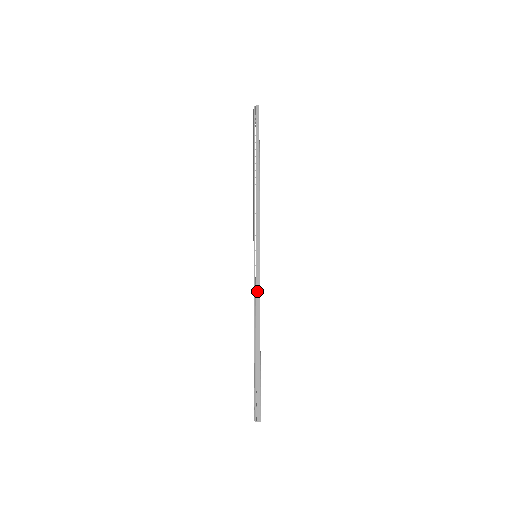
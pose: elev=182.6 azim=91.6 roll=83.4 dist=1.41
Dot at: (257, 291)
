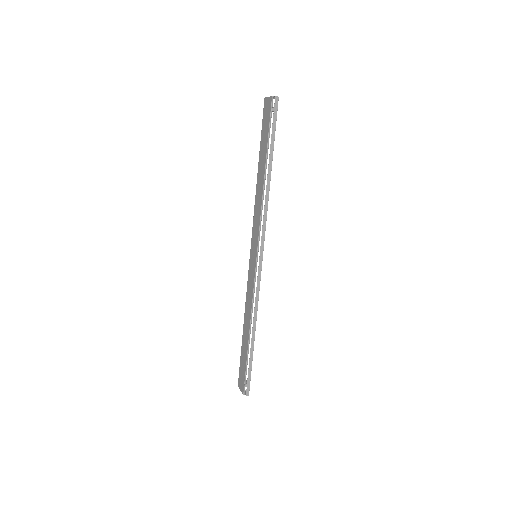
Dot at: (257, 292)
